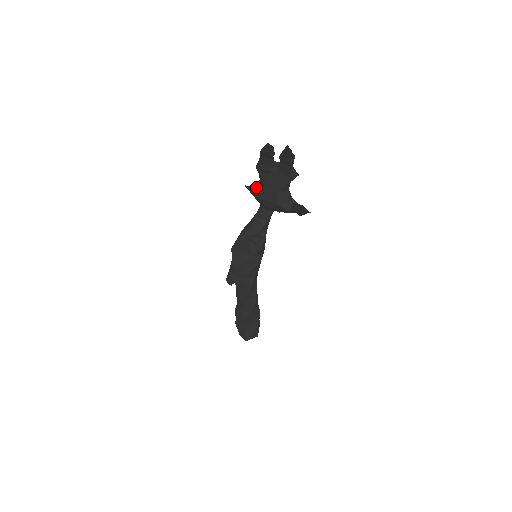
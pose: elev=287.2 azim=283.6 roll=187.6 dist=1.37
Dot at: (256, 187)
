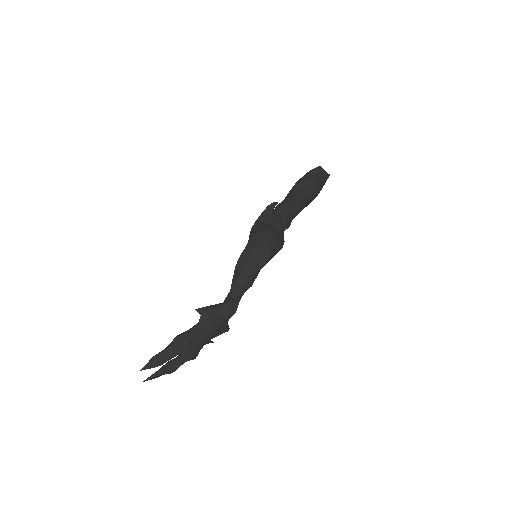
Dot at: (200, 316)
